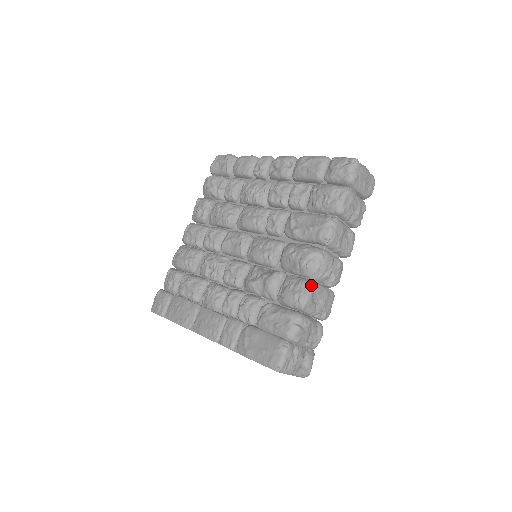
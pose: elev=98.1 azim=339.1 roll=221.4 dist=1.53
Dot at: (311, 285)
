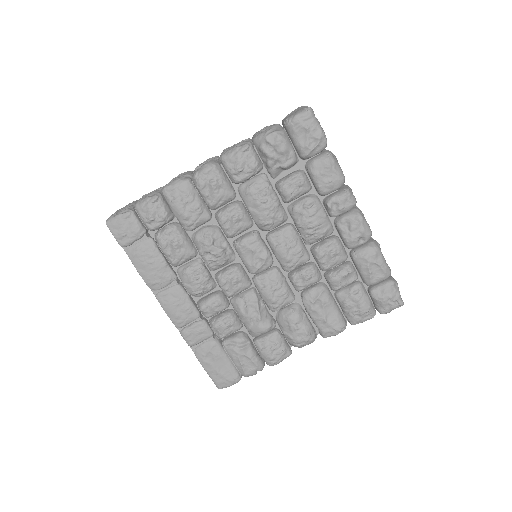
Dot at: occluded
